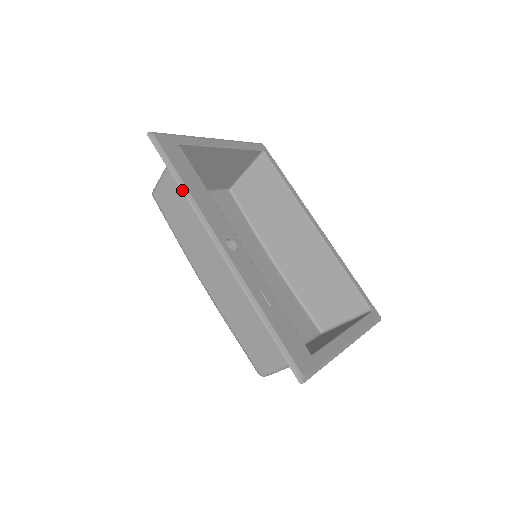
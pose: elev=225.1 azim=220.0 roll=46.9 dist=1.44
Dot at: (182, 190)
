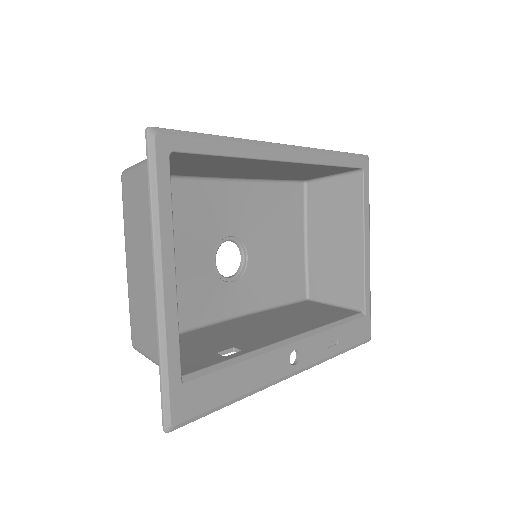
Dot at: occluded
